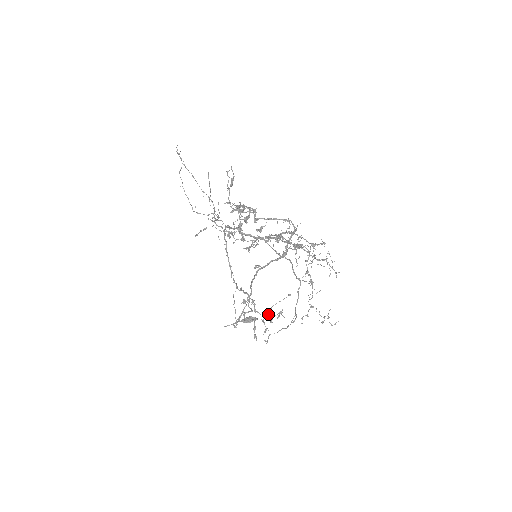
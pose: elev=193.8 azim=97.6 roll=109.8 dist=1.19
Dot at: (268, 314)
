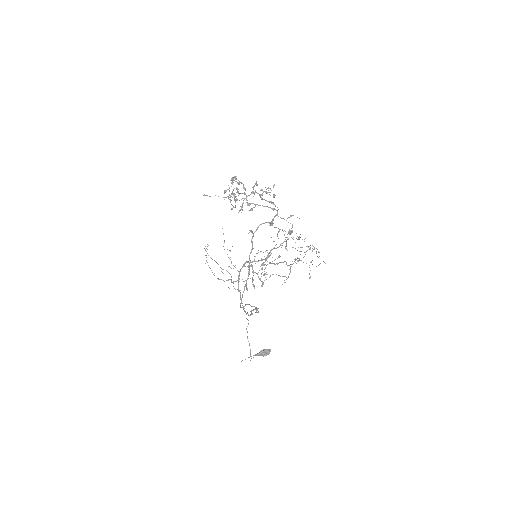
Dot at: (264, 273)
